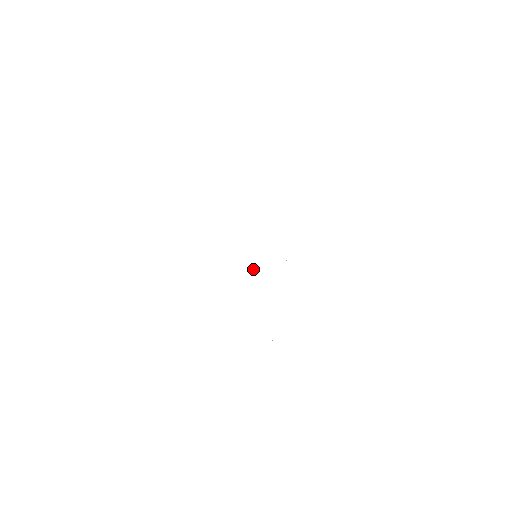
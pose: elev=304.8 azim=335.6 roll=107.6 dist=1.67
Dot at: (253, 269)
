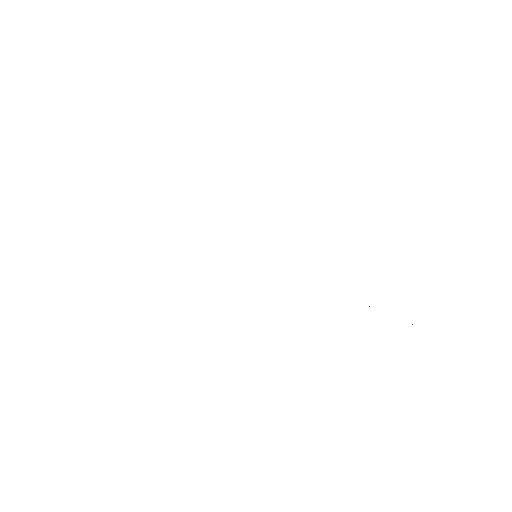
Dot at: occluded
